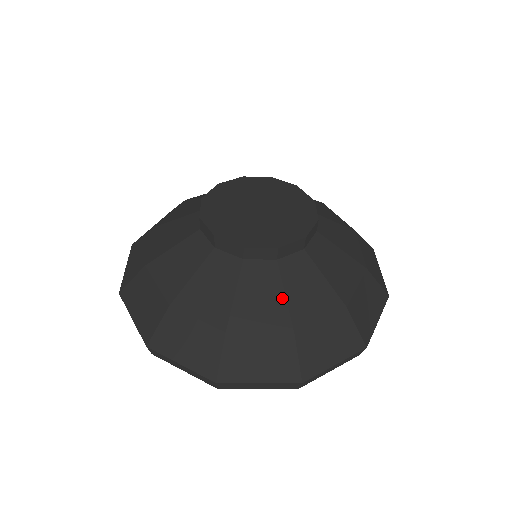
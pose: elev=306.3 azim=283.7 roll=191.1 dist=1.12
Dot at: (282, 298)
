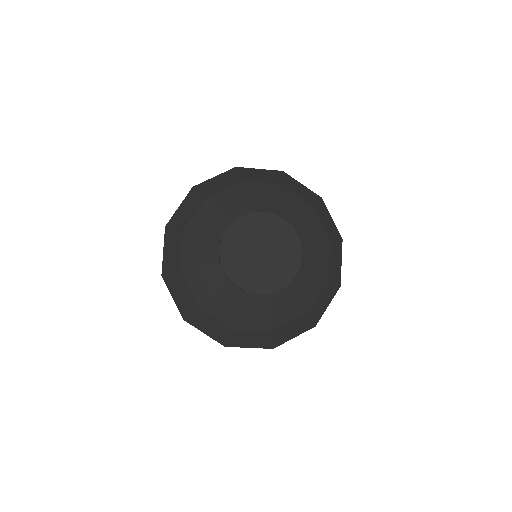
Dot at: (268, 315)
